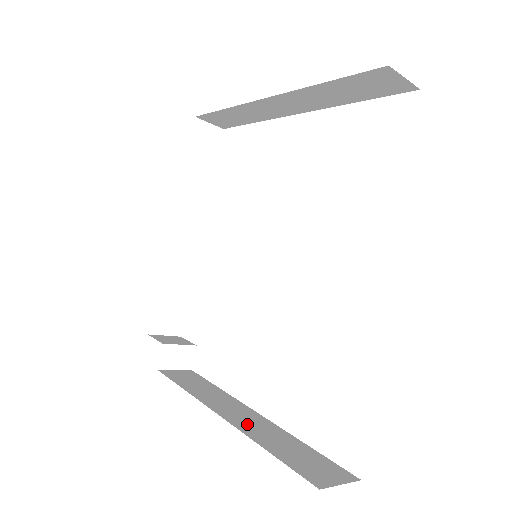
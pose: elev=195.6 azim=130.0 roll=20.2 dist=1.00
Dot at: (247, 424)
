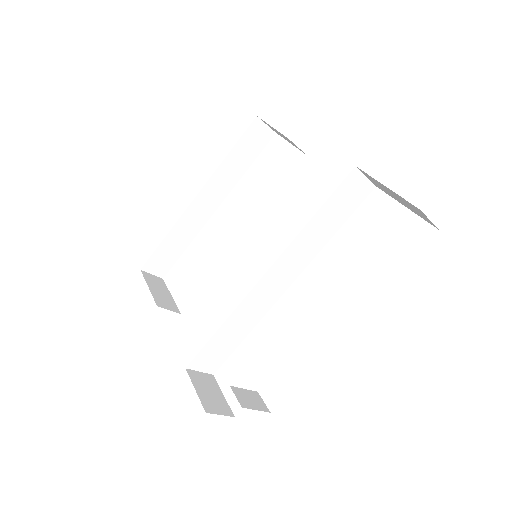
Dot at: occluded
